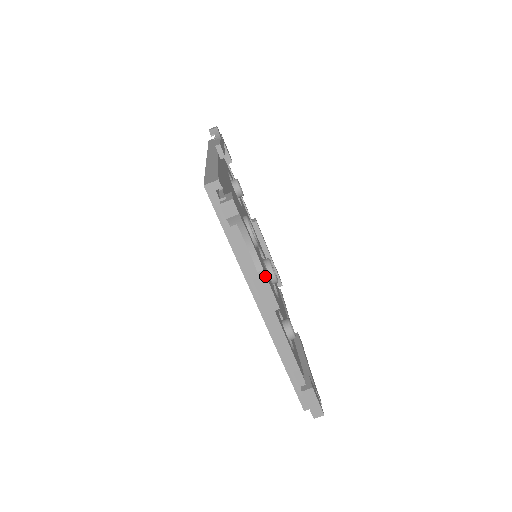
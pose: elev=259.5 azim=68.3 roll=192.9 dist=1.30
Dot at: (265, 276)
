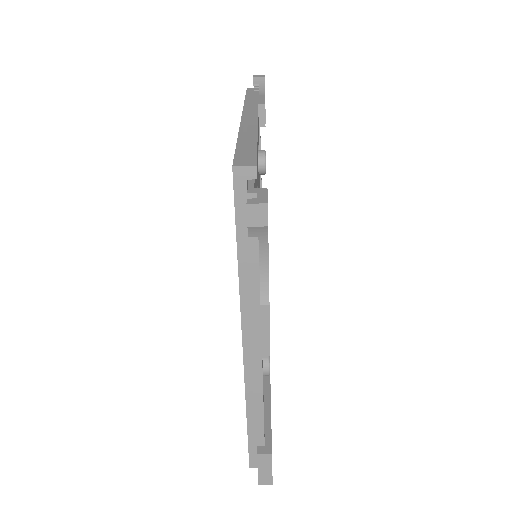
Dot at: (268, 313)
